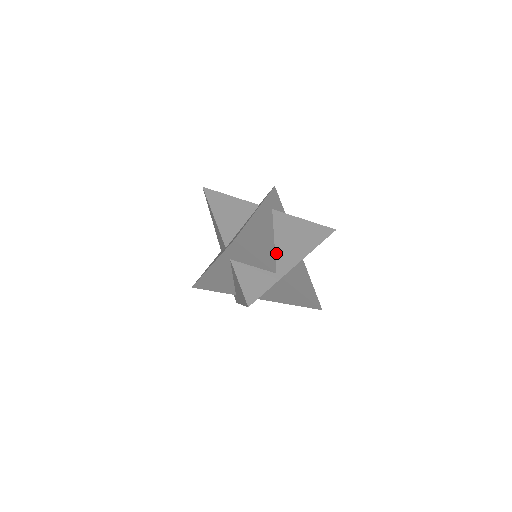
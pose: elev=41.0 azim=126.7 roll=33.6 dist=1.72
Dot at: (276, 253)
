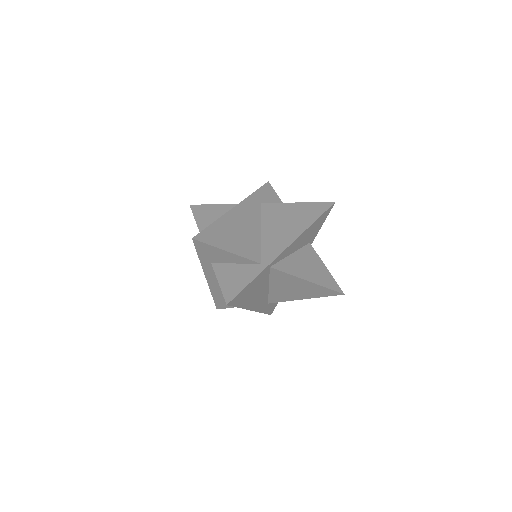
Dot at: (262, 244)
